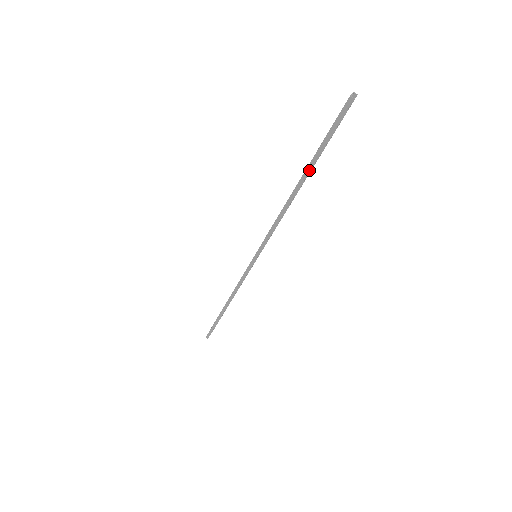
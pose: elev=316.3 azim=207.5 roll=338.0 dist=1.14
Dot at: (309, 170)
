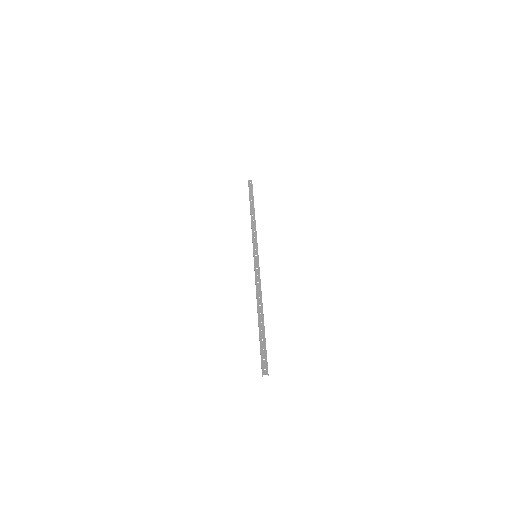
Dot at: (259, 327)
